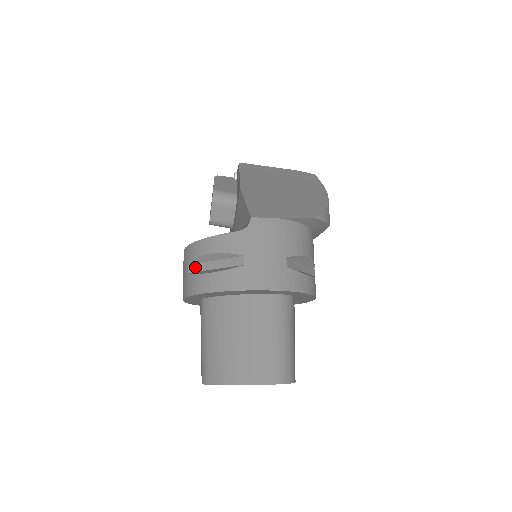
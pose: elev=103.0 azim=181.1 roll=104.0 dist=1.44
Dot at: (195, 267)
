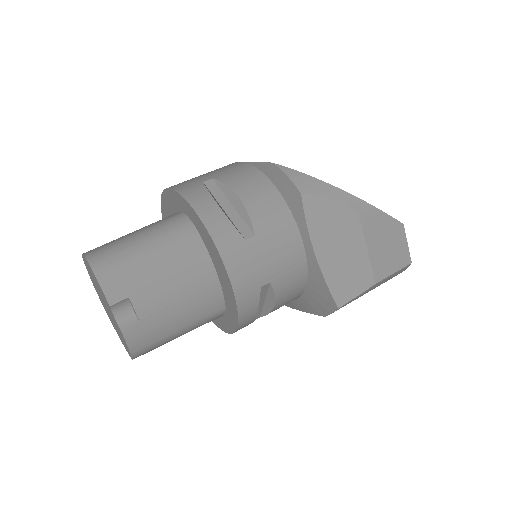
Dot at: occluded
